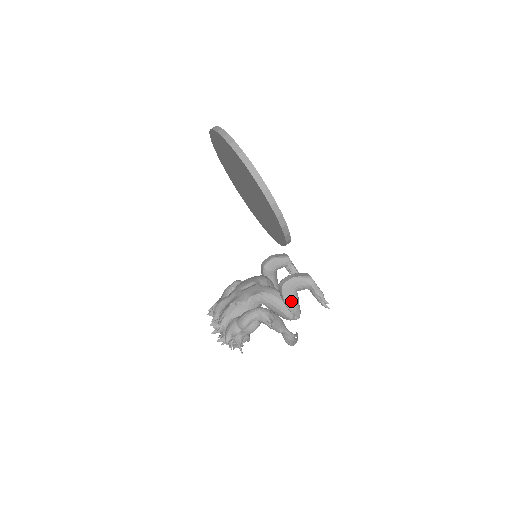
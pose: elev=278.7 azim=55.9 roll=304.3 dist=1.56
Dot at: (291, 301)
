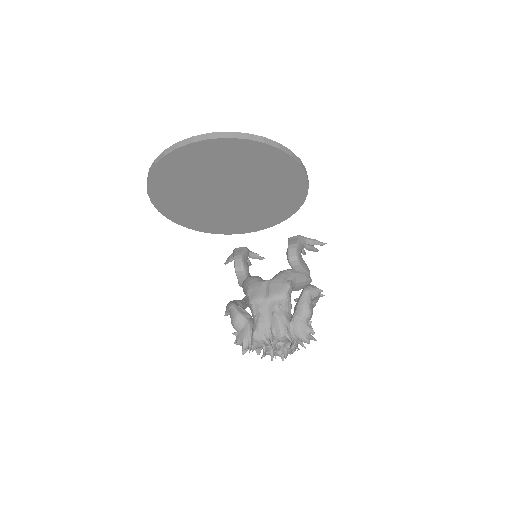
Dot at: (306, 266)
